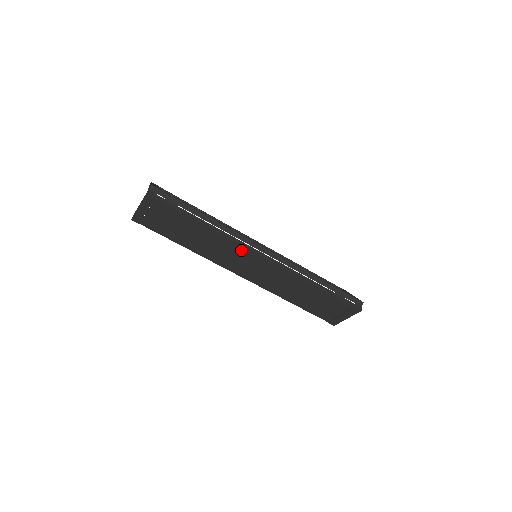
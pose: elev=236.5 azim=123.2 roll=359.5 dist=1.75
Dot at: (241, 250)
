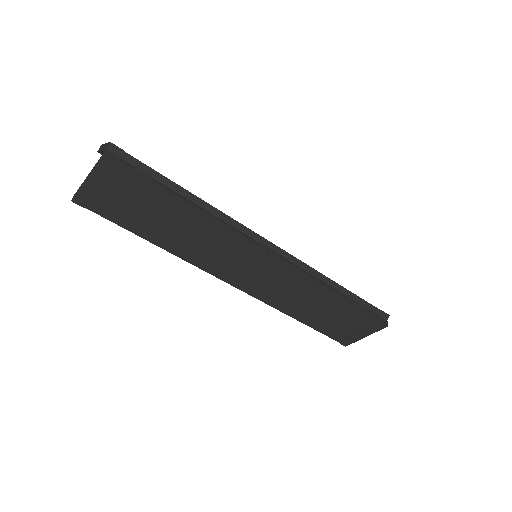
Dot at: (241, 247)
